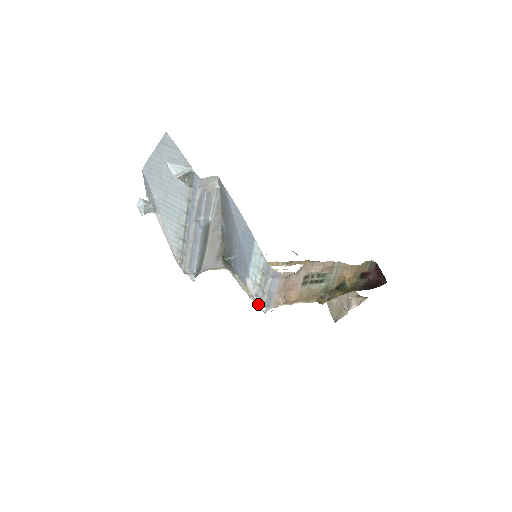
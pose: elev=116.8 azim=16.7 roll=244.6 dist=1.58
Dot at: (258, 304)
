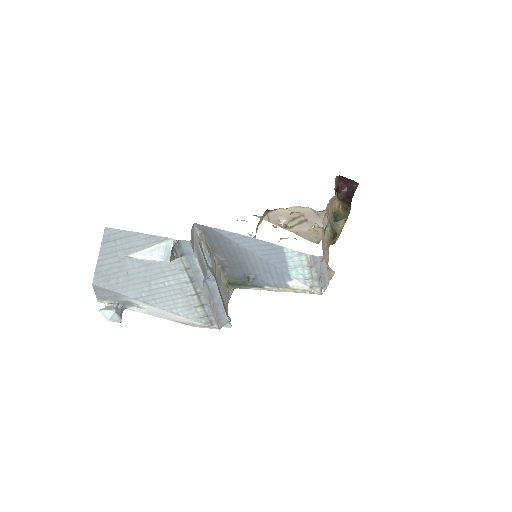
Dot at: (318, 292)
